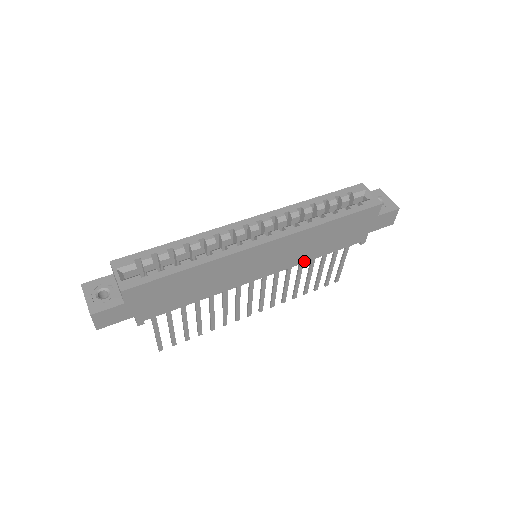
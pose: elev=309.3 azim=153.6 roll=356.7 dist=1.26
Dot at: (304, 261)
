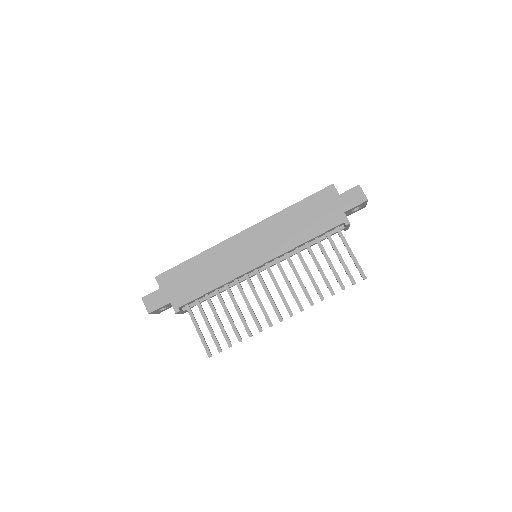
Dot at: (293, 247)
